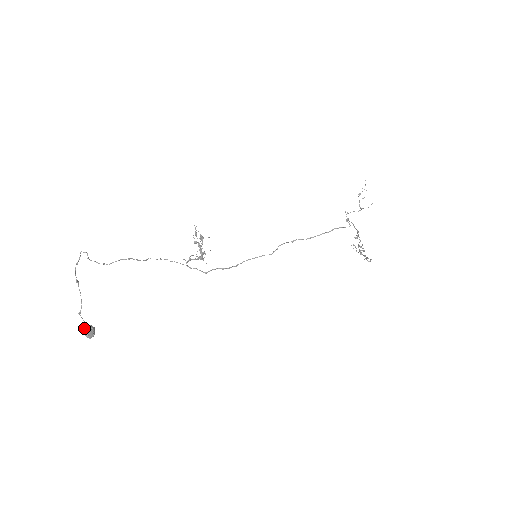
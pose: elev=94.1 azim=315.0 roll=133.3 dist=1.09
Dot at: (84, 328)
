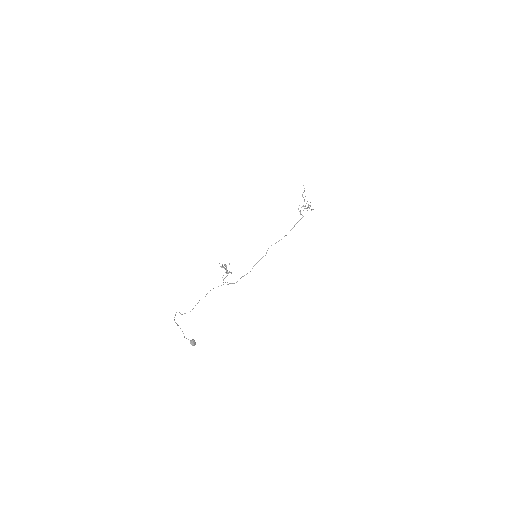
Dot at: (190, 343)
